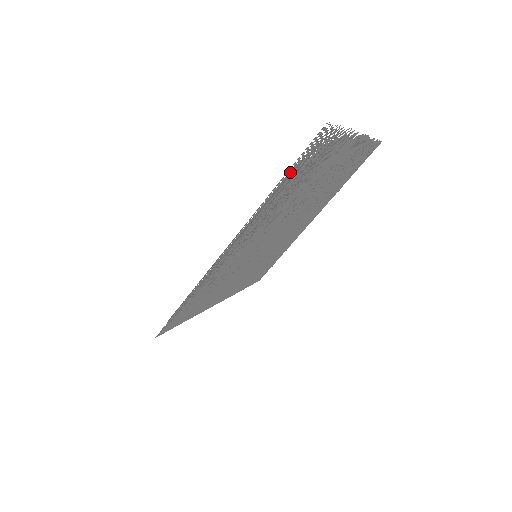
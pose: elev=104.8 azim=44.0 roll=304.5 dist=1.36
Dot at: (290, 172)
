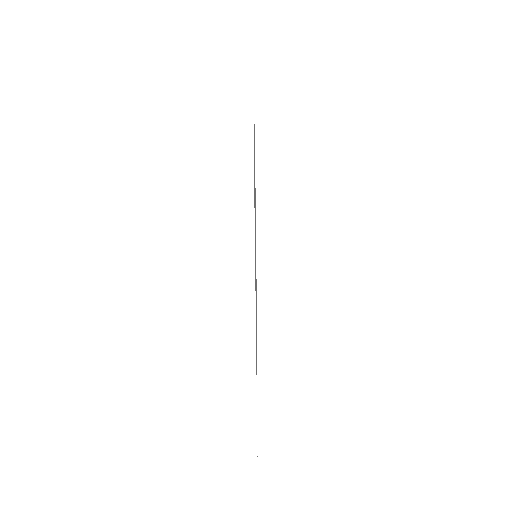
Dot at: occluded
